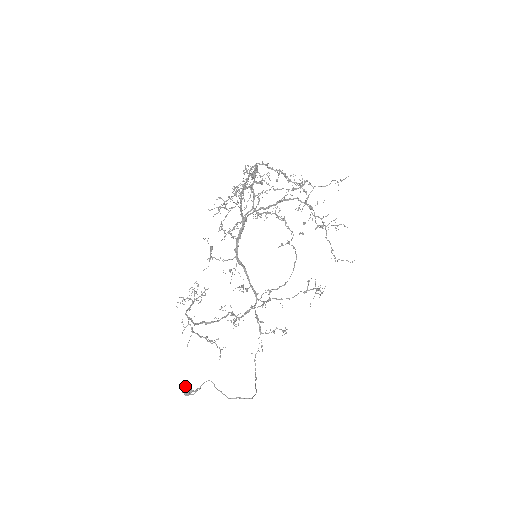
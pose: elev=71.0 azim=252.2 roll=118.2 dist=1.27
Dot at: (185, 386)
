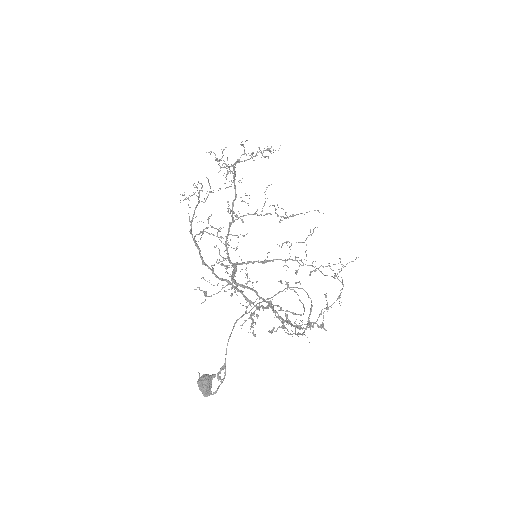
Dot at: (199, 378)
